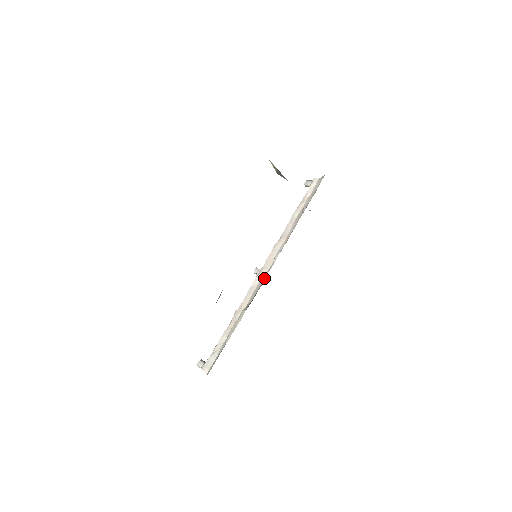
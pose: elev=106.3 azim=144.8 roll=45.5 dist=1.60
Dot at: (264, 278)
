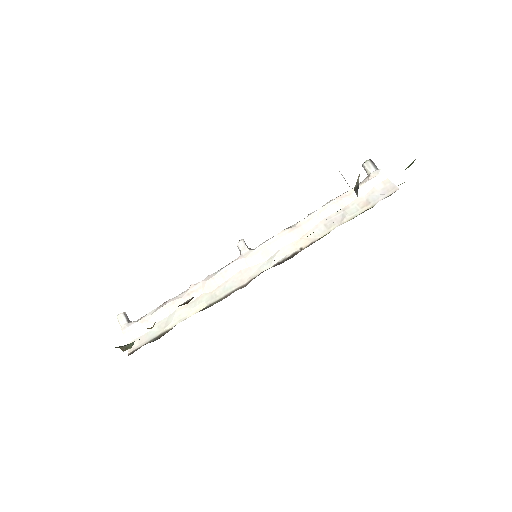
Dot at: (249, 276)
